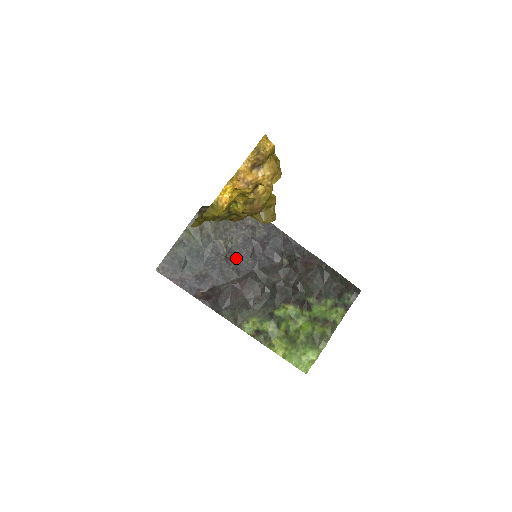
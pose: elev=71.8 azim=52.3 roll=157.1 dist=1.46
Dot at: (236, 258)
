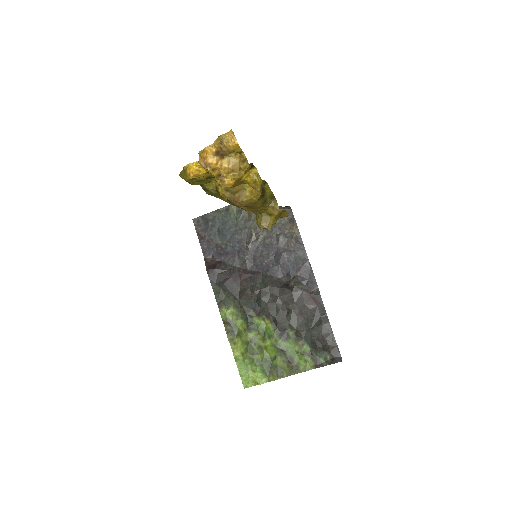
Dot at: (255, 253)
